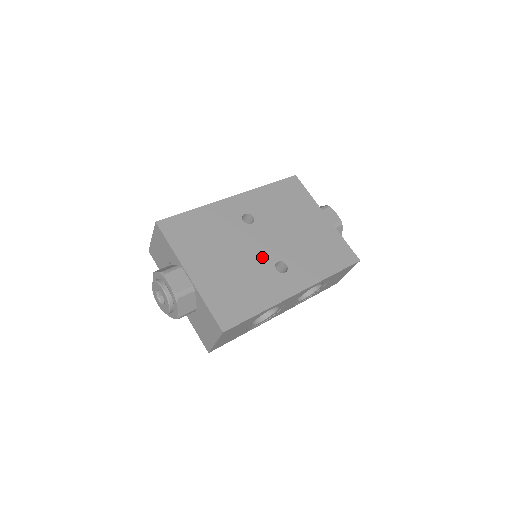
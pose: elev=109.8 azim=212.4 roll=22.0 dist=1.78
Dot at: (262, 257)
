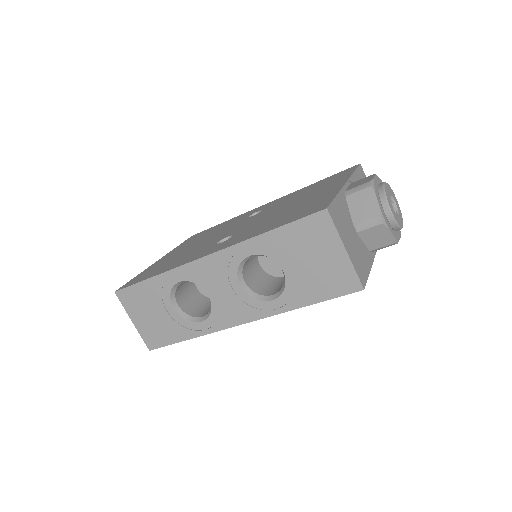
Dot at: (221, 237)
